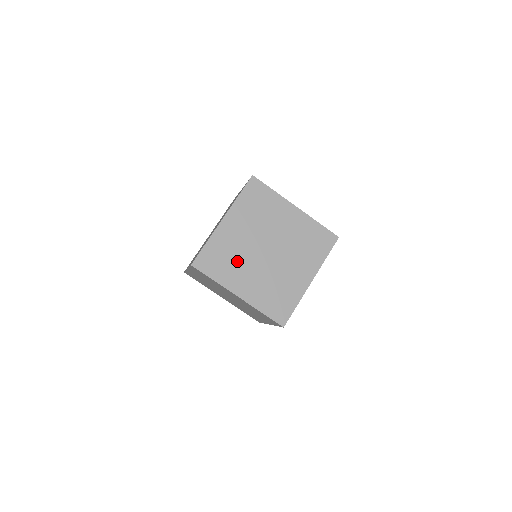
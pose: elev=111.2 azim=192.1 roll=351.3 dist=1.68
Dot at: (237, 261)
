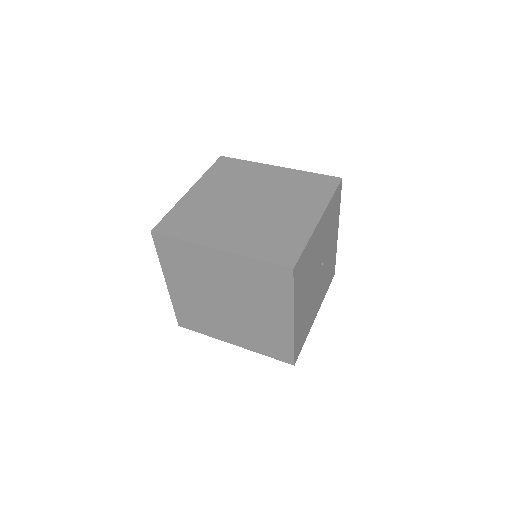
Dot at: (208, 317)
